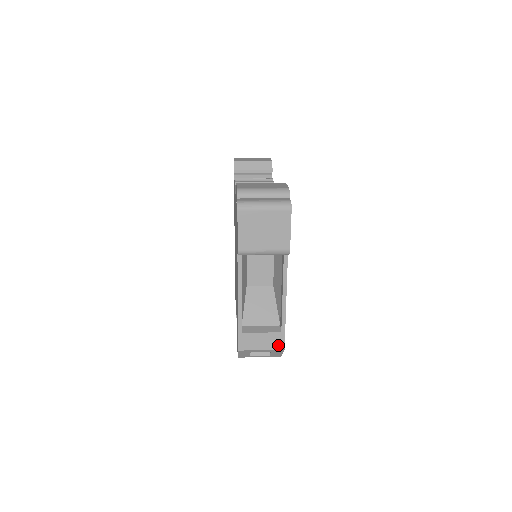
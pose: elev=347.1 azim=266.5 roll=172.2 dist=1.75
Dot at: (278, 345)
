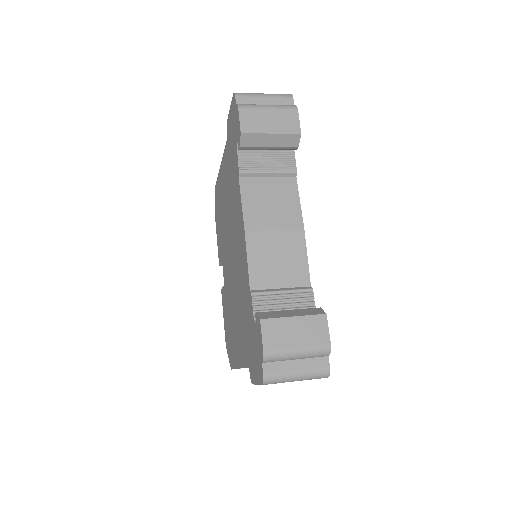
Dot at: occluded
